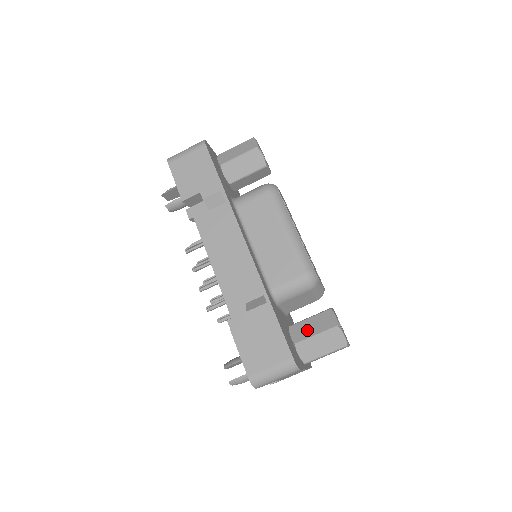
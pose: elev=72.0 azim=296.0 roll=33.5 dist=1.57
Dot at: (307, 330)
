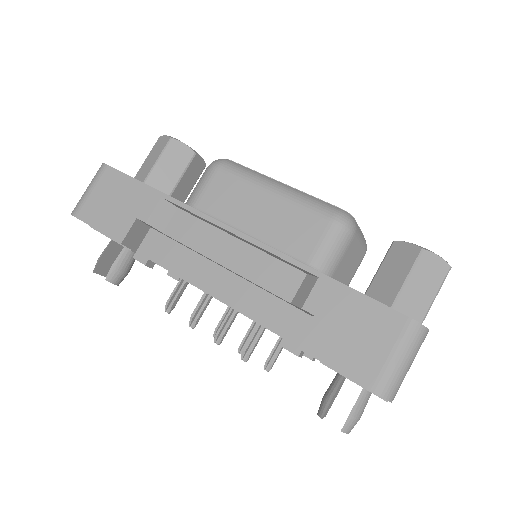
Dot at: (389, 284)
